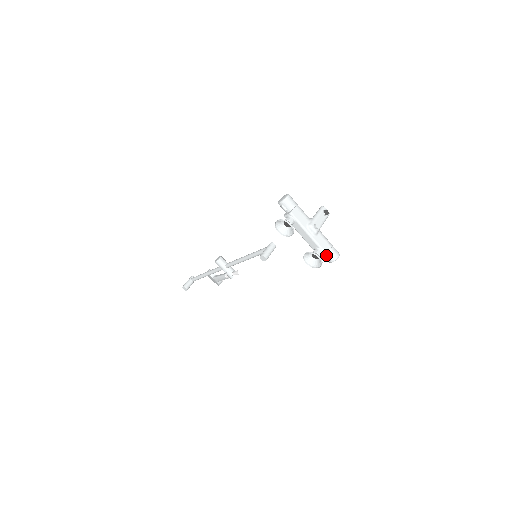
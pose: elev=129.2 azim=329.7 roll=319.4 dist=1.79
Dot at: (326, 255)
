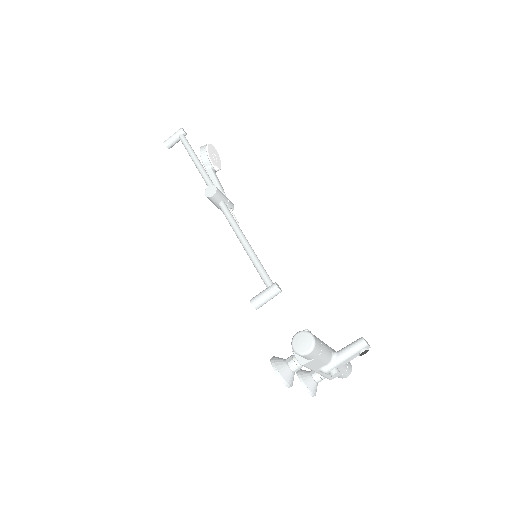
Dot at: occluded
